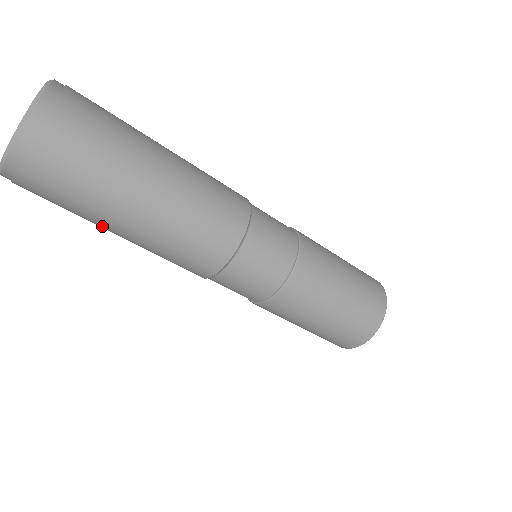
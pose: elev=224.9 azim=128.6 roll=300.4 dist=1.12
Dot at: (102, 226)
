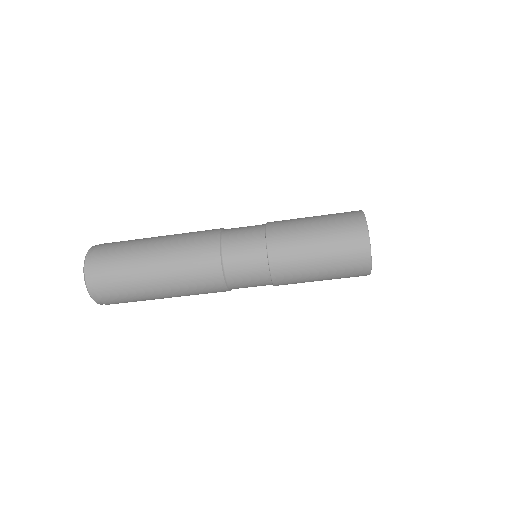
Dot at: occluded
